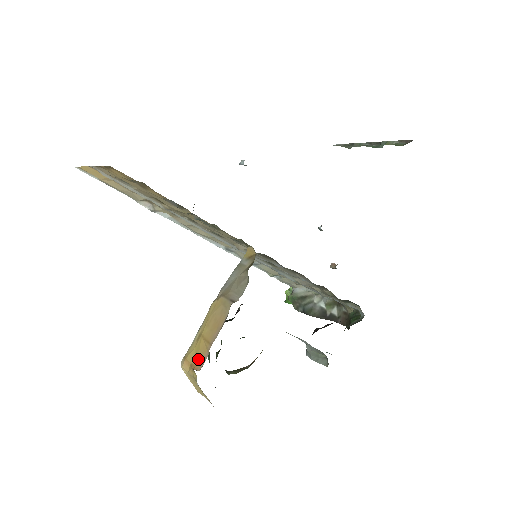
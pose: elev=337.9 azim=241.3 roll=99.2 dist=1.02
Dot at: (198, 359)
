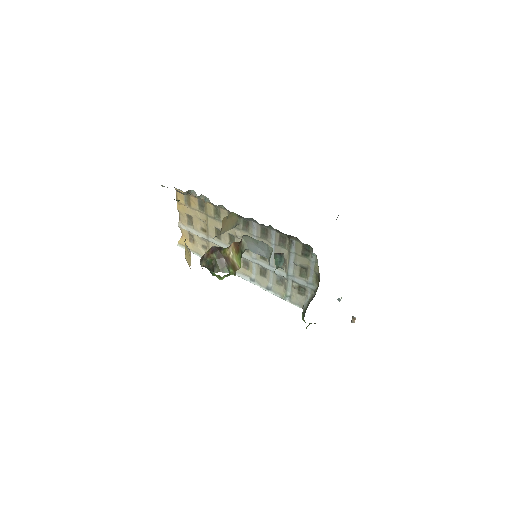
Dot at: occluded
